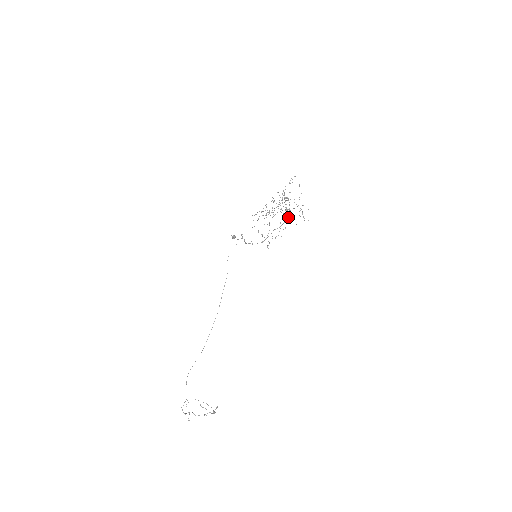
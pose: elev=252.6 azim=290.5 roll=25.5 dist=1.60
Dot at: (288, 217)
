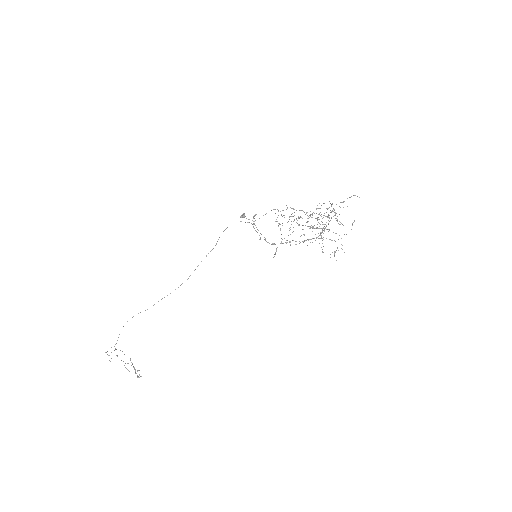
Dot at: (319, 235)
